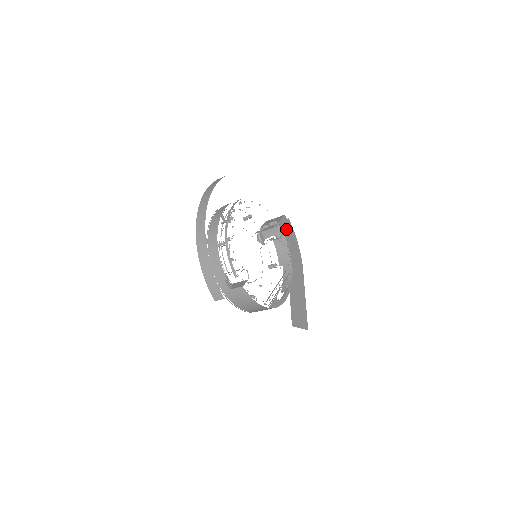
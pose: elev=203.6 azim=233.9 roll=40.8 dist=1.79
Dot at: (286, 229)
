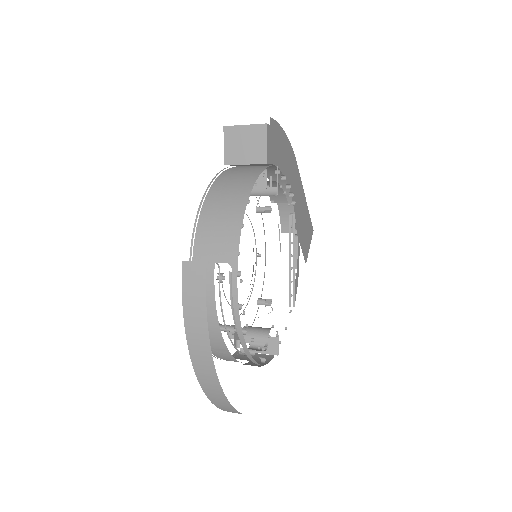
Dot at: (274, 148)
